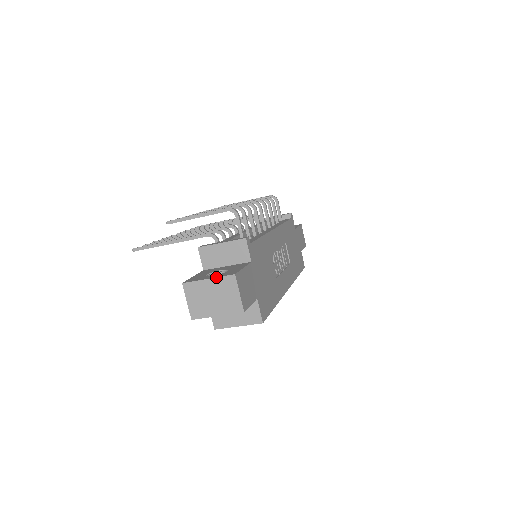
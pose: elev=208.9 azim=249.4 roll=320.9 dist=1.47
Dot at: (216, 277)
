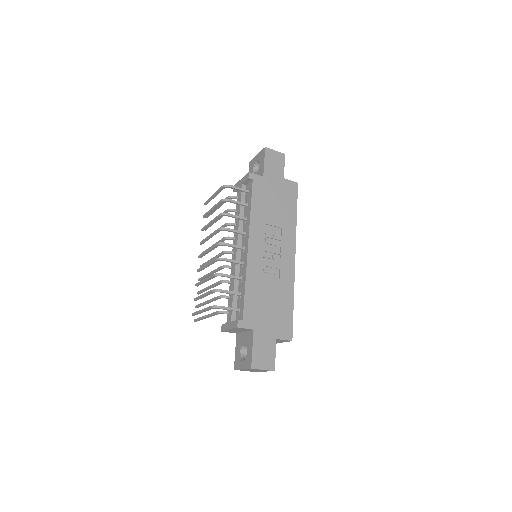
Dot at: (245, 369)
